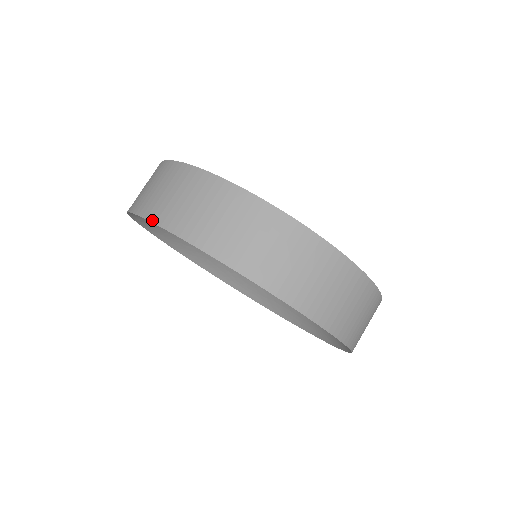
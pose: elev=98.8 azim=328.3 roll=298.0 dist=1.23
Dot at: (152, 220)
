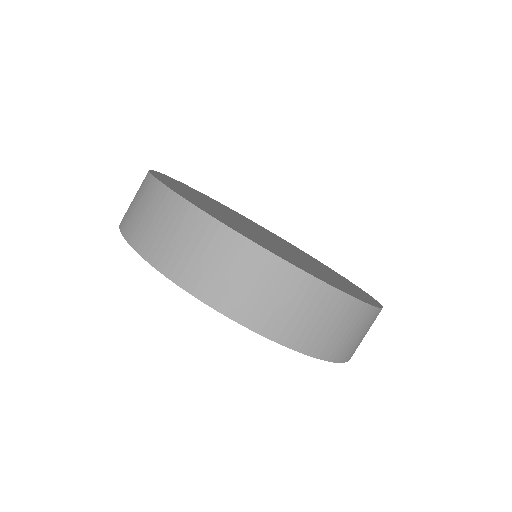
Dot at: (133, 246)
